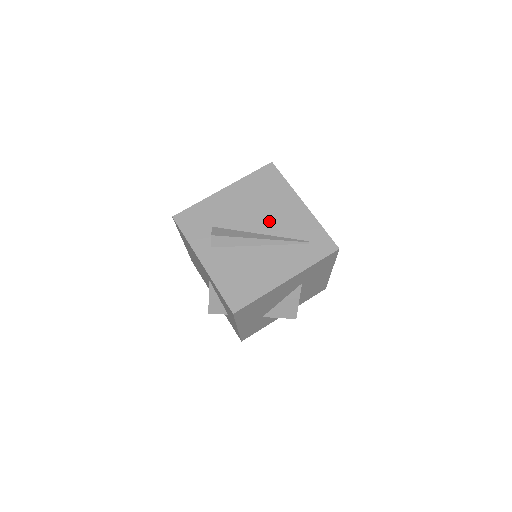
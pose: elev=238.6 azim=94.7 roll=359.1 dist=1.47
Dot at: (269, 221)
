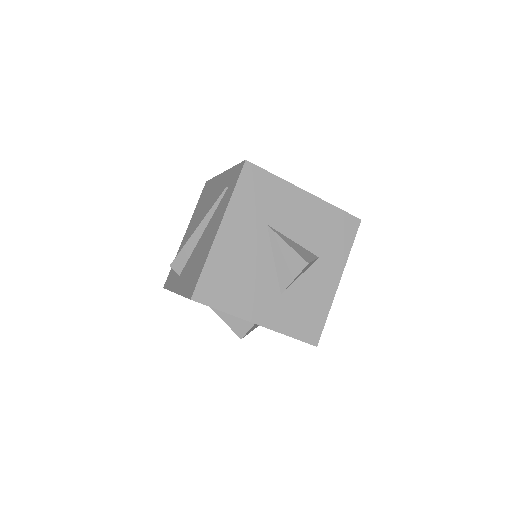
Dot at: (206, 212)
